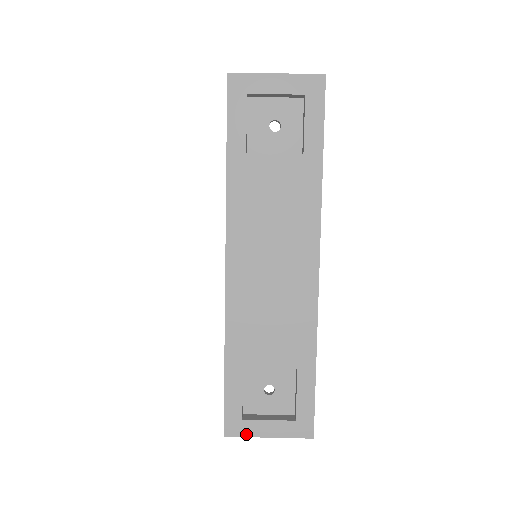
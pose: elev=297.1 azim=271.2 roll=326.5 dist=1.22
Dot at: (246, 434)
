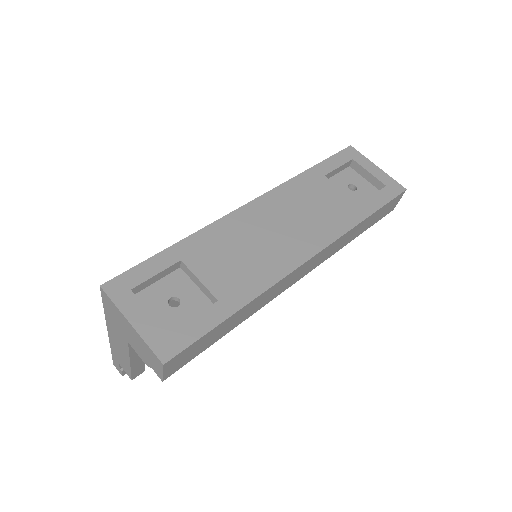
Dot at: (118, 302)
